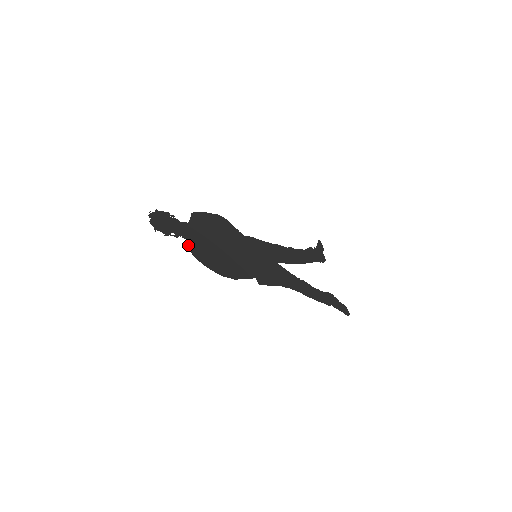
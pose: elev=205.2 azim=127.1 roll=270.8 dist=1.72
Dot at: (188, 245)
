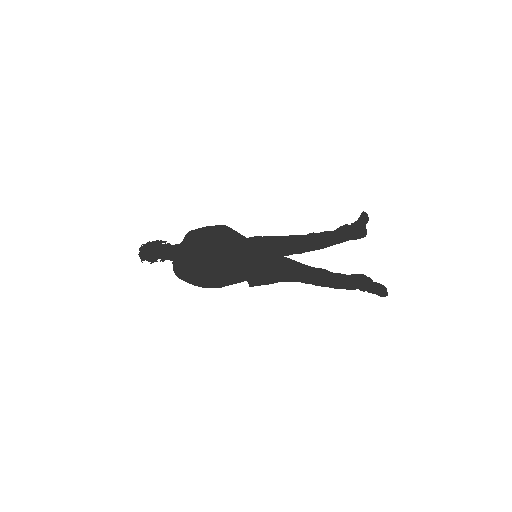
Dot at: (173, 266)
